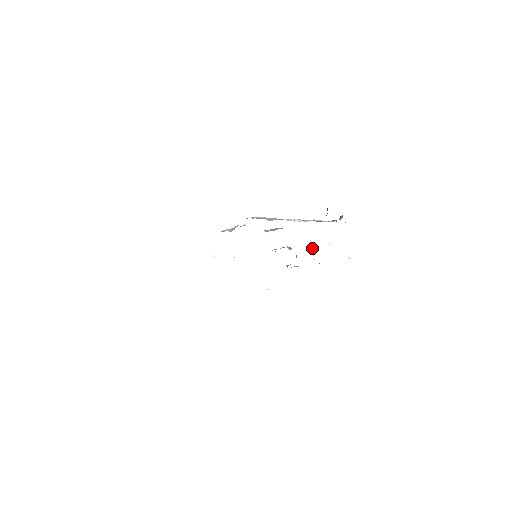
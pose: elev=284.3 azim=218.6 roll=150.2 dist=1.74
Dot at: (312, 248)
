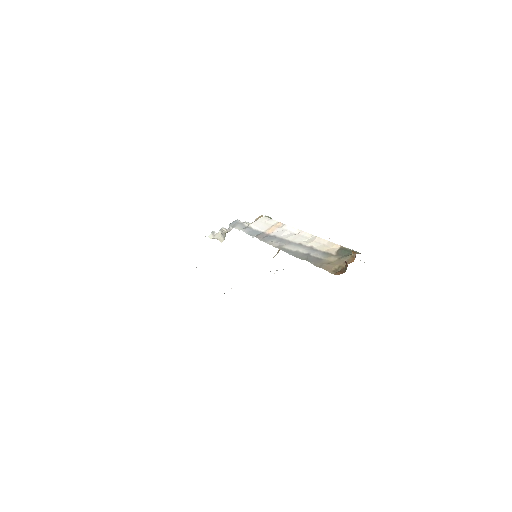
Dot at: occluded
